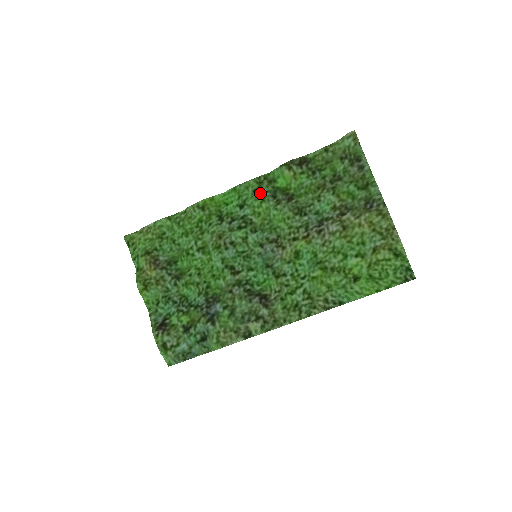
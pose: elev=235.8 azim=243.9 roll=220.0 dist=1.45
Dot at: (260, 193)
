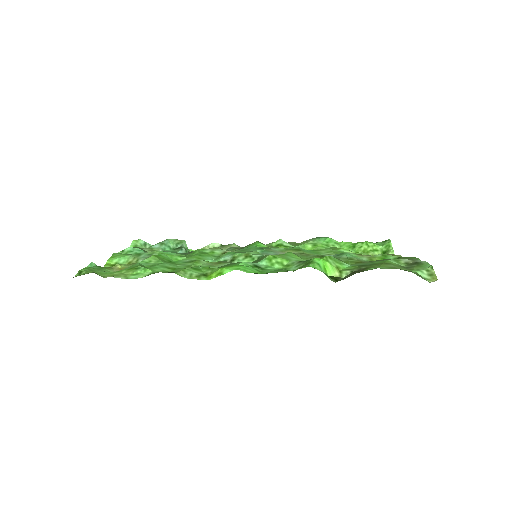
Dot at: (288, 270)
